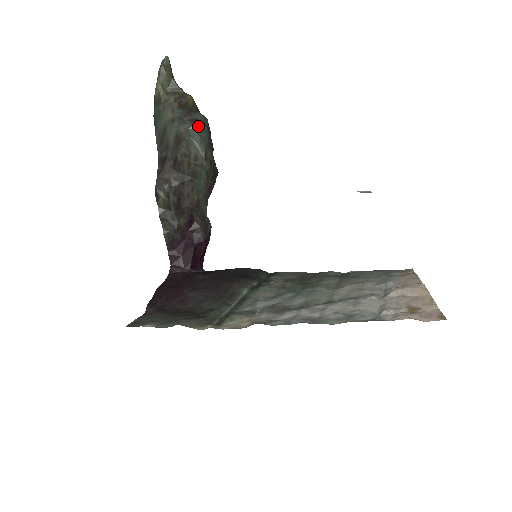
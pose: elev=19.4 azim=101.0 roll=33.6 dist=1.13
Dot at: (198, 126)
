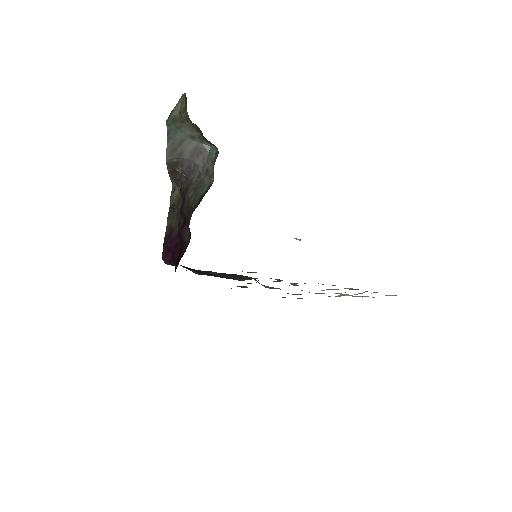
Dot at: (216, 148)
